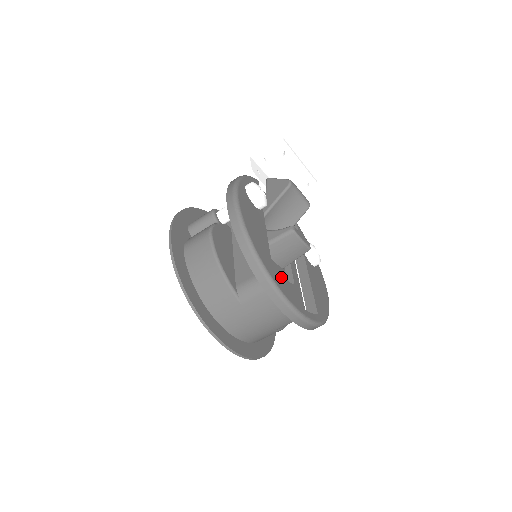
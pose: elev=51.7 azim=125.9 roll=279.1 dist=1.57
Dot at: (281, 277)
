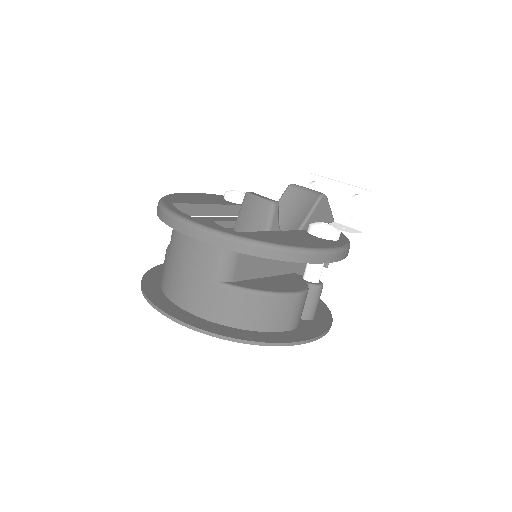
Dot at: occluded
